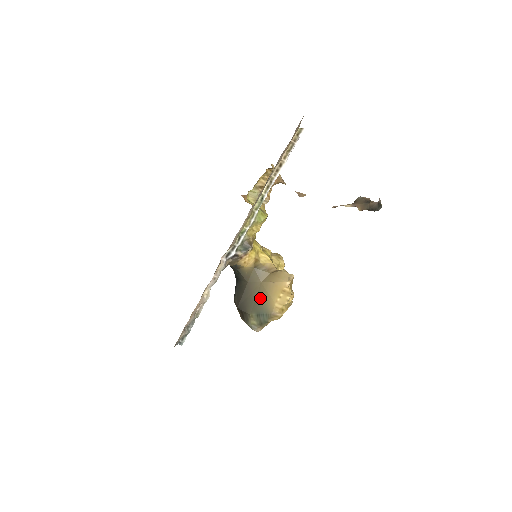
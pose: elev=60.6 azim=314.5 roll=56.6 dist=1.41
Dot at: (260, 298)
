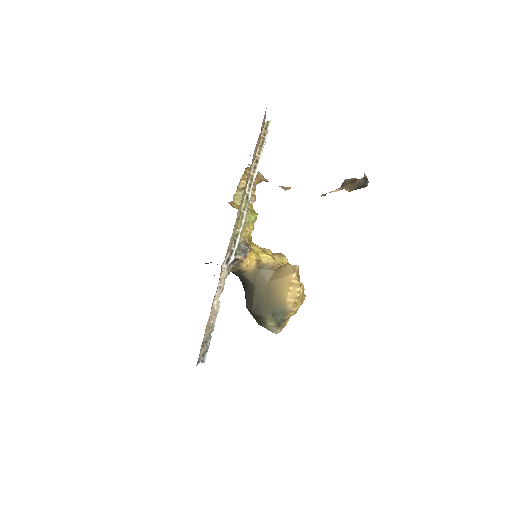
Dot at: (271, 297)
